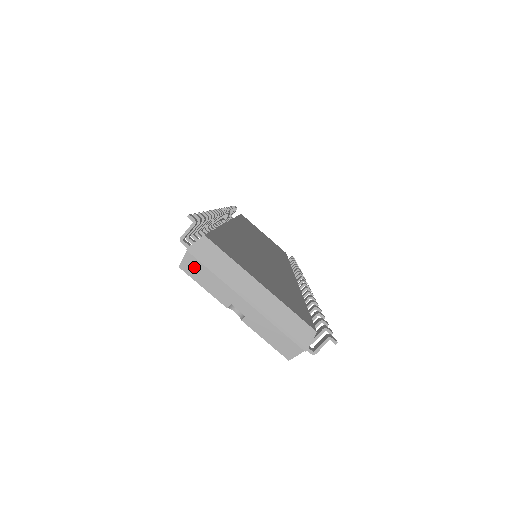
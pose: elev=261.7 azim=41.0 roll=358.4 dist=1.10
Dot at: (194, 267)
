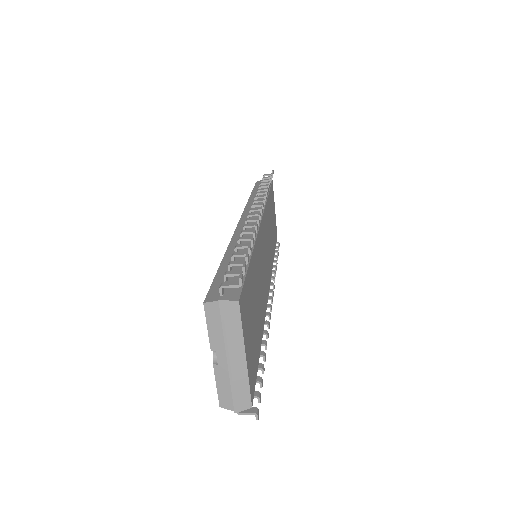
Dot at: (213, 313)
